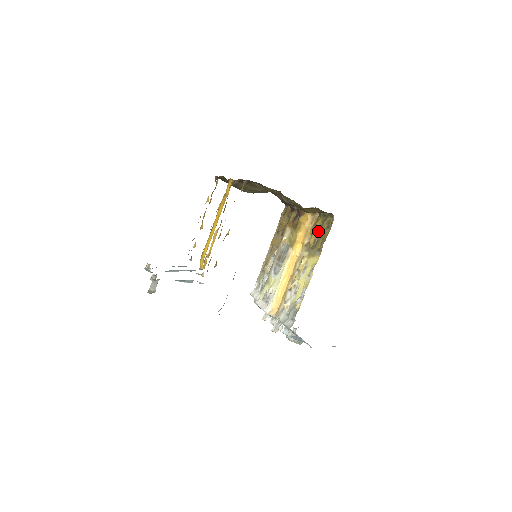
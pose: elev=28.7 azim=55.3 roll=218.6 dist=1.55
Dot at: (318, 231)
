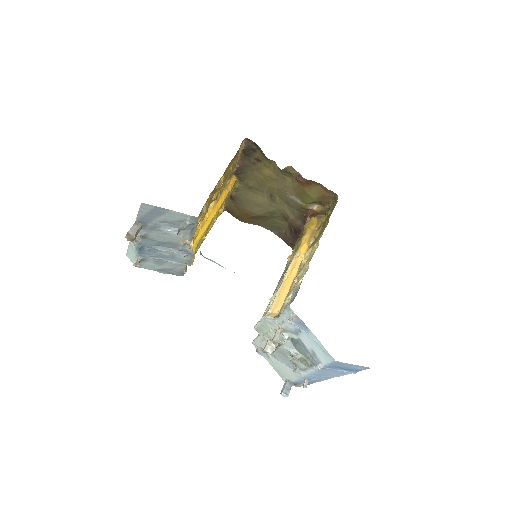
Dot at: (323, 222)
